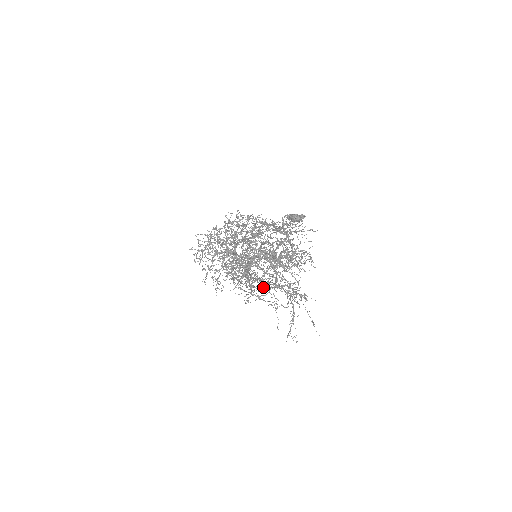
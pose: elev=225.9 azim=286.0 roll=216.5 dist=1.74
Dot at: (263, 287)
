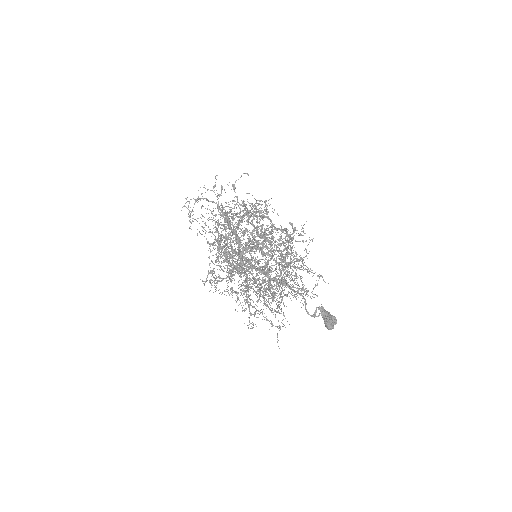
Dot at: occluded
